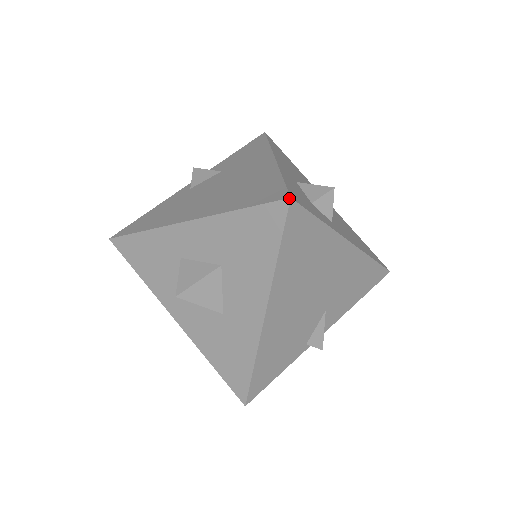
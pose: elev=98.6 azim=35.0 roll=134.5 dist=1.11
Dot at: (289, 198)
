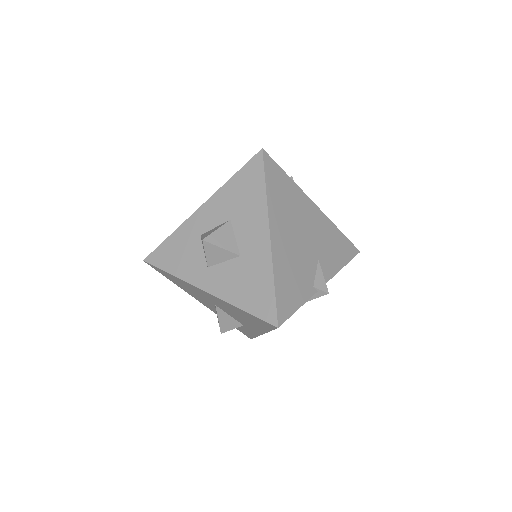
Dot at: (261, 149)
